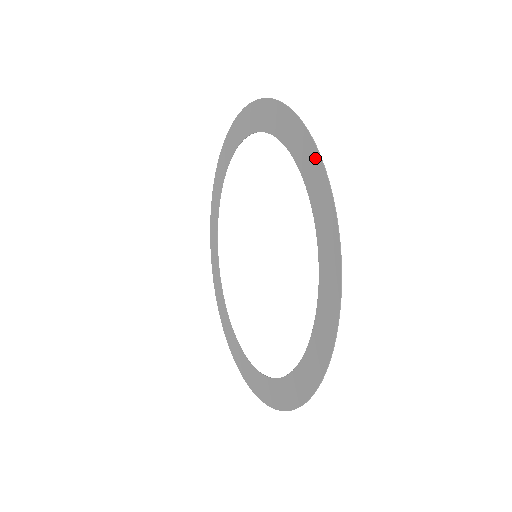
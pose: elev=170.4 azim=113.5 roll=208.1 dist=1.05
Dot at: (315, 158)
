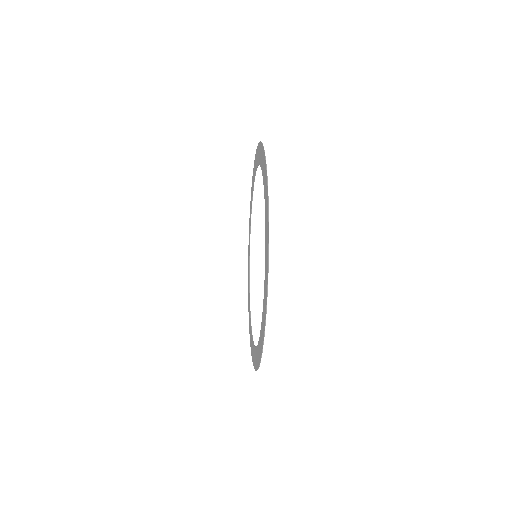
Dot at: (267, 218)
